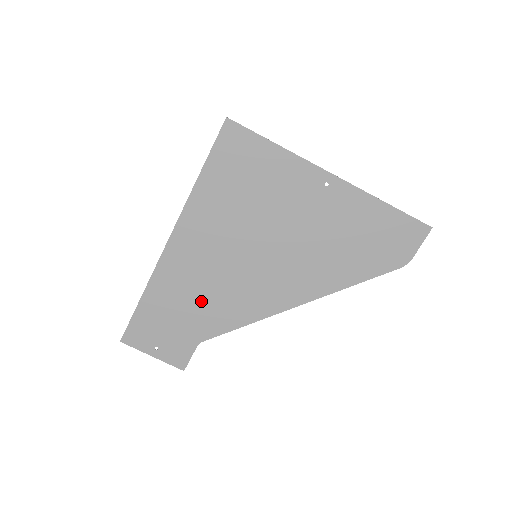
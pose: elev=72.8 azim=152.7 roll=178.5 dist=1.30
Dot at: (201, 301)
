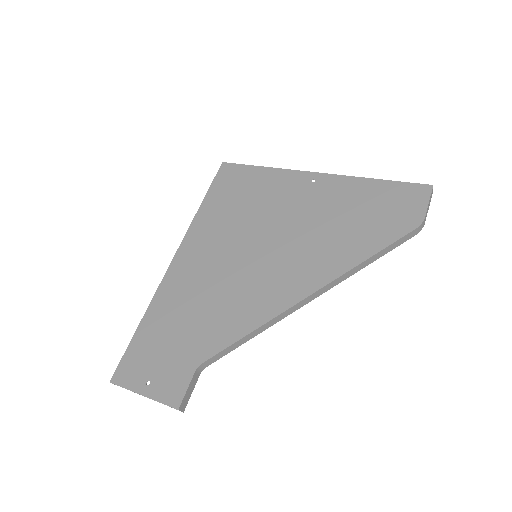
Dot at: (201, 314)
